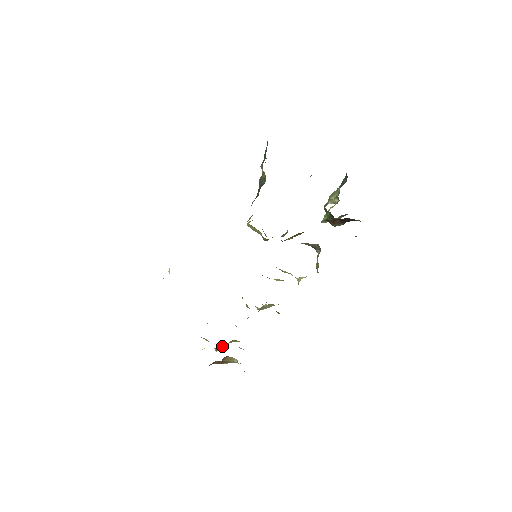
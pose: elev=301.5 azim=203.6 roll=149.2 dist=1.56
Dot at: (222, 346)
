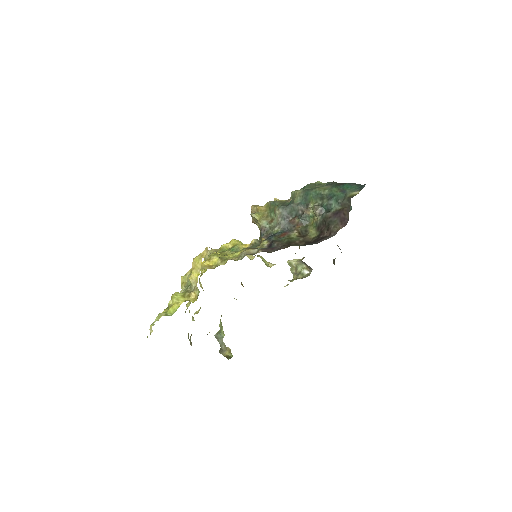
Dot at: occluded
